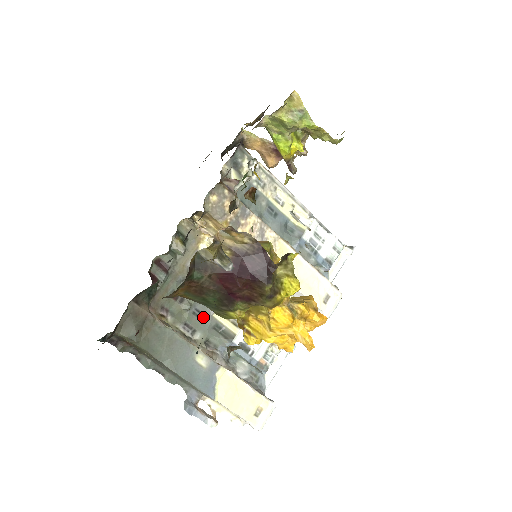
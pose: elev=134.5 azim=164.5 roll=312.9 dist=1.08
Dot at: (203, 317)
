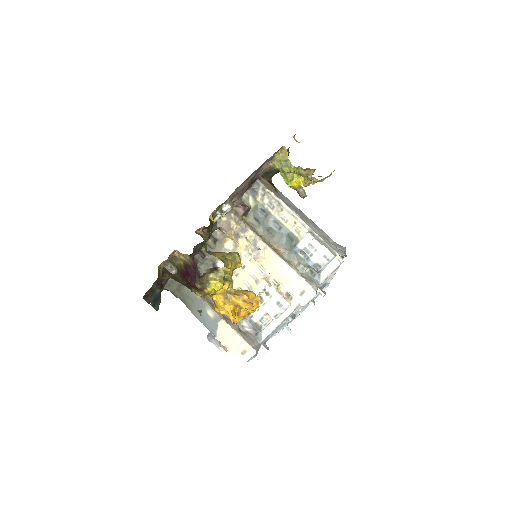
Dot at: occluded
